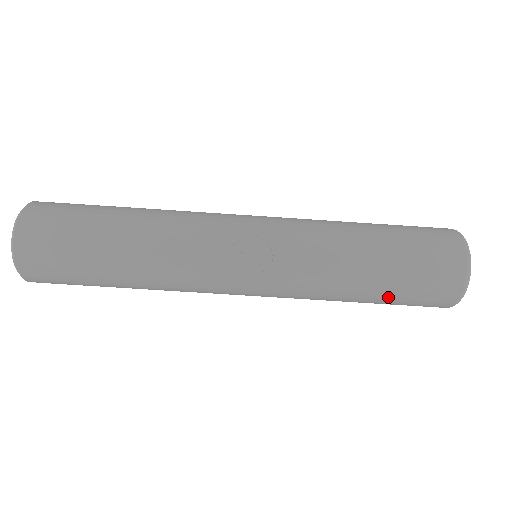
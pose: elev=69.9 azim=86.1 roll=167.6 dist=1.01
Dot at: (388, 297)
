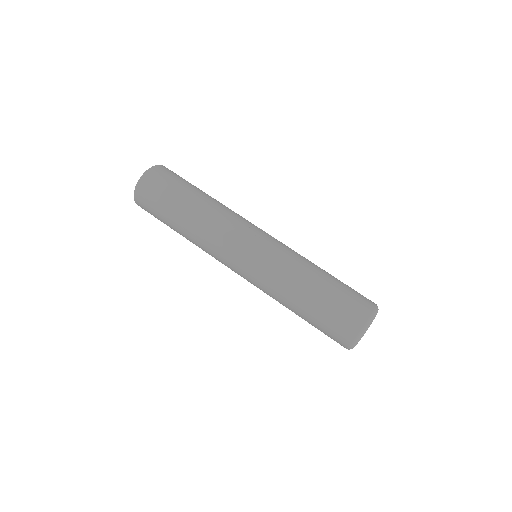
Dot at: (330, 290)
